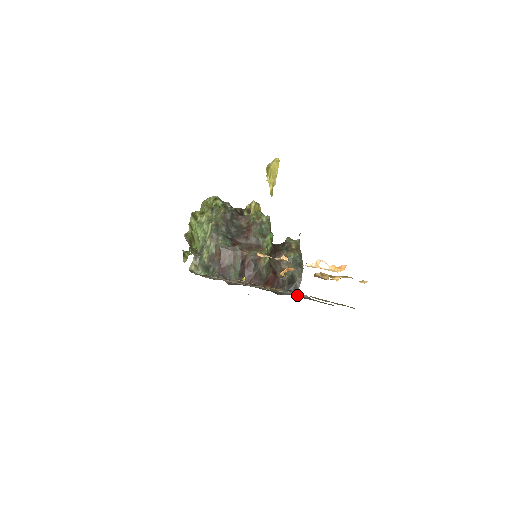
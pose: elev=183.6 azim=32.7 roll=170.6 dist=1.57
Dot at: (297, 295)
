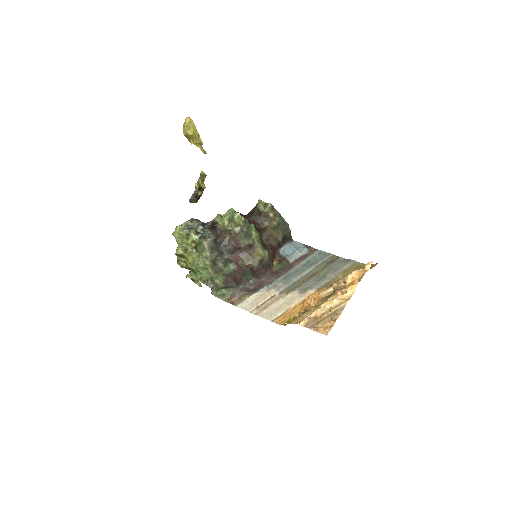
Dot at: (309, 271)
